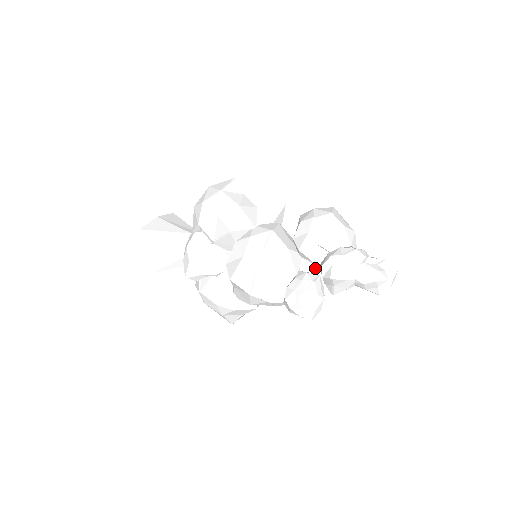
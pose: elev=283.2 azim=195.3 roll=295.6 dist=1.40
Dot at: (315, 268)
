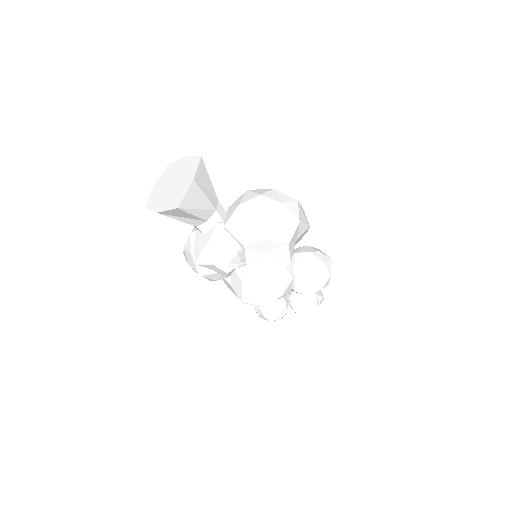
Dot at: occluded
